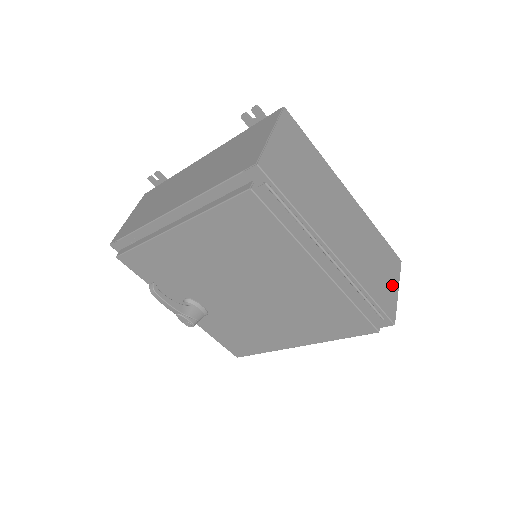
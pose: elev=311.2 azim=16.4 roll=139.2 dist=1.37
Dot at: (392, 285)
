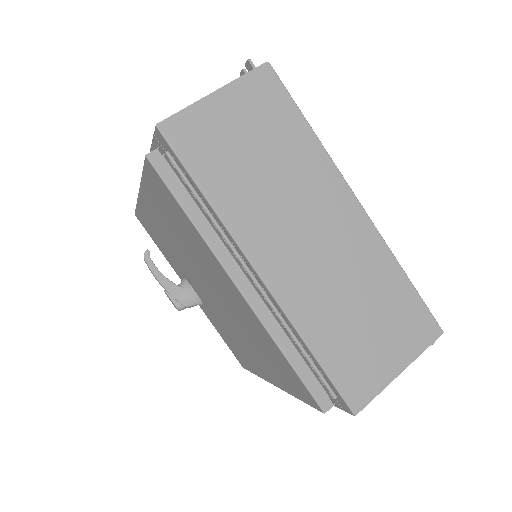
Dot at: (388, 358)
